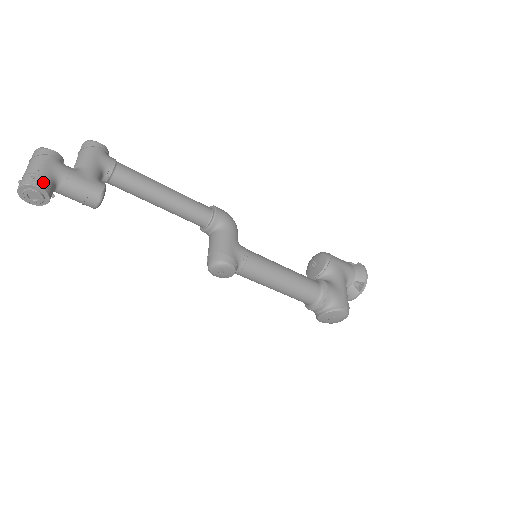
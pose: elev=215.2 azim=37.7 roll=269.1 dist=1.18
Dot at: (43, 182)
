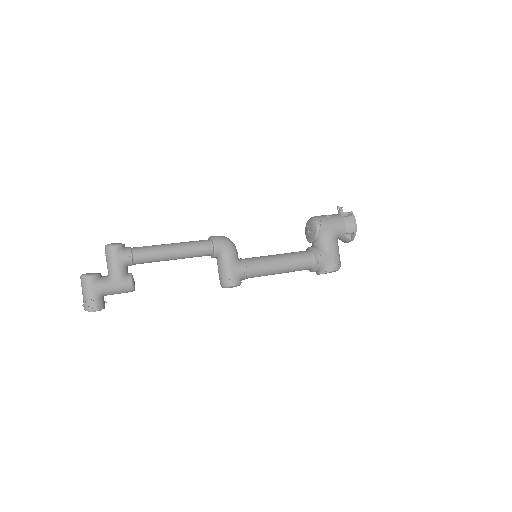
Dot at: (96, 305)
